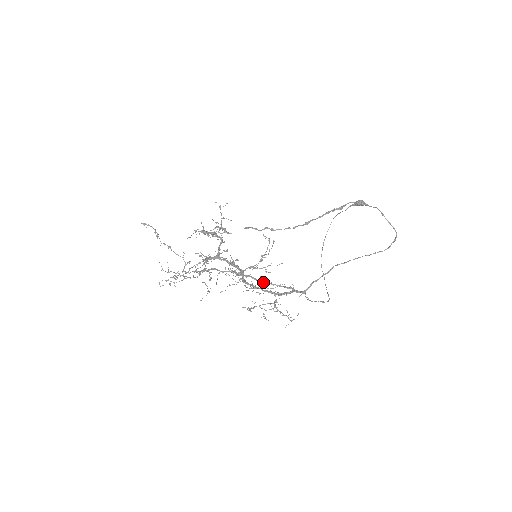
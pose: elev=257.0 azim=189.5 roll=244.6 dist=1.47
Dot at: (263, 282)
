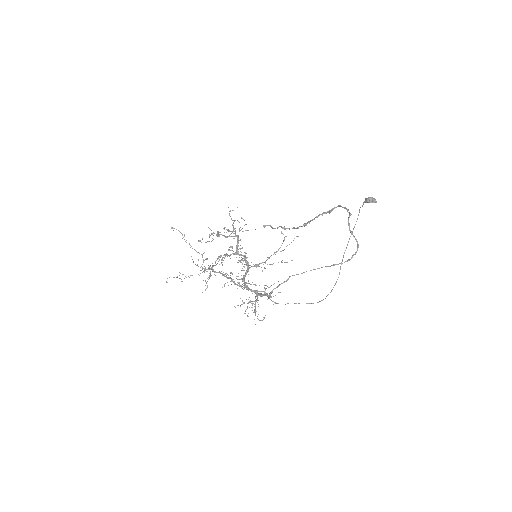
Dot at: (237, 285)
